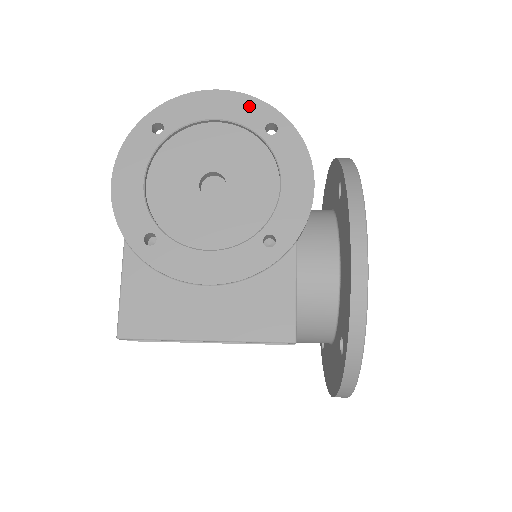
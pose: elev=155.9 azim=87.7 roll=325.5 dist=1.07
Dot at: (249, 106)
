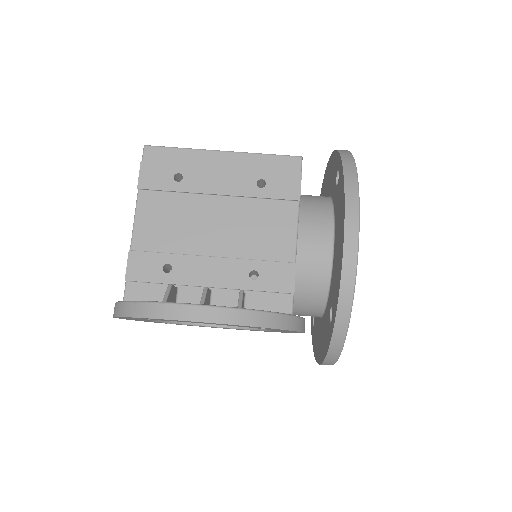
Dot at: occluded
